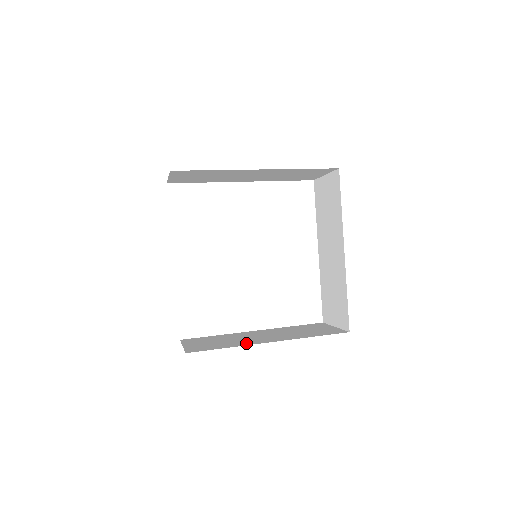
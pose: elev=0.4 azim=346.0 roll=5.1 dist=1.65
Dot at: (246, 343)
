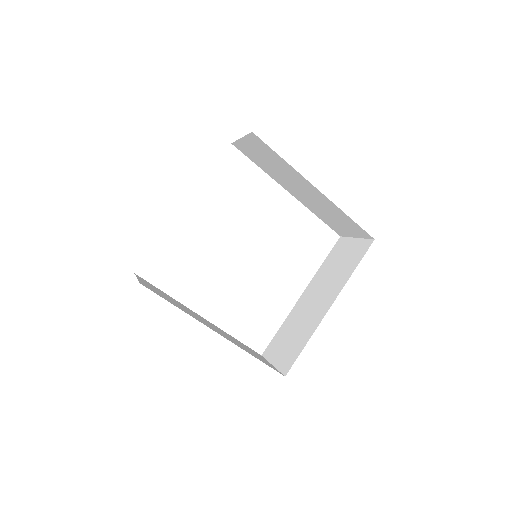
Dot at: (314, 324)
